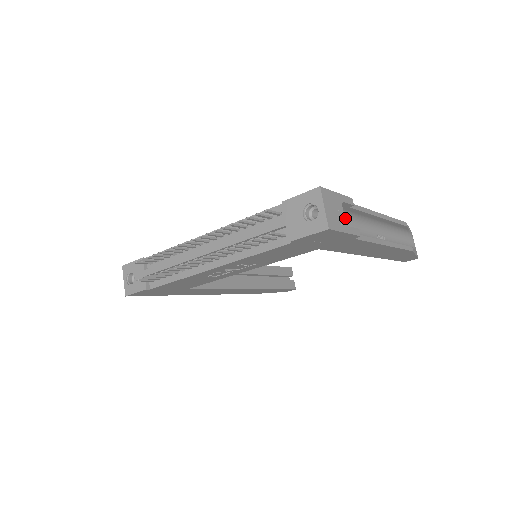
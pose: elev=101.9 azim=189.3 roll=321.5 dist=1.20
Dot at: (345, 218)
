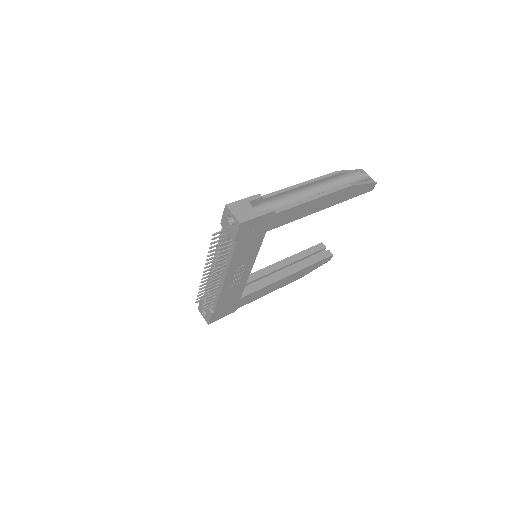
Dot at: (272, 204)
